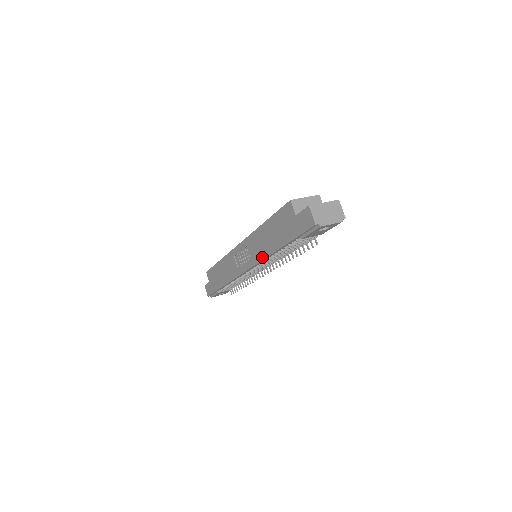
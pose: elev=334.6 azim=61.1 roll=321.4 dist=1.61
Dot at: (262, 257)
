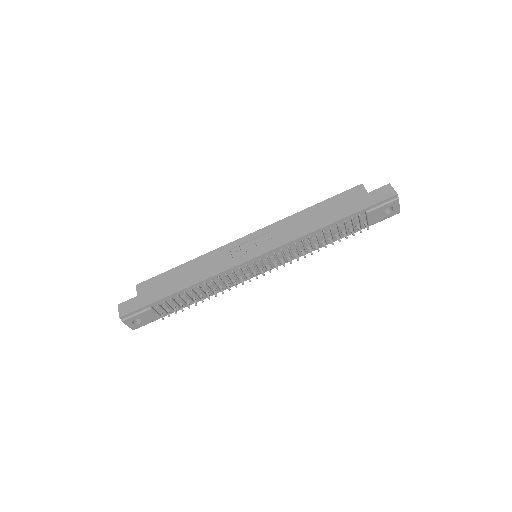
Dot at: (296, 236)
